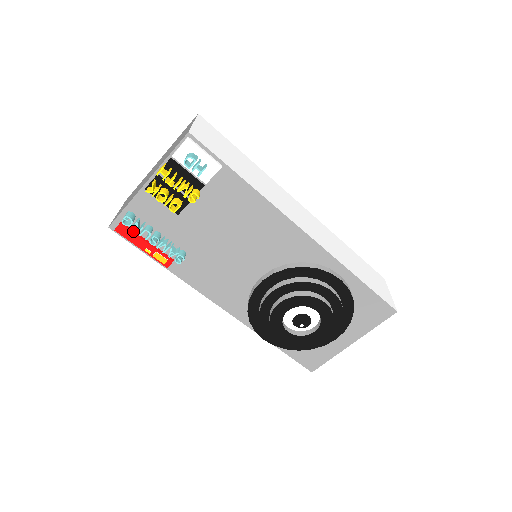
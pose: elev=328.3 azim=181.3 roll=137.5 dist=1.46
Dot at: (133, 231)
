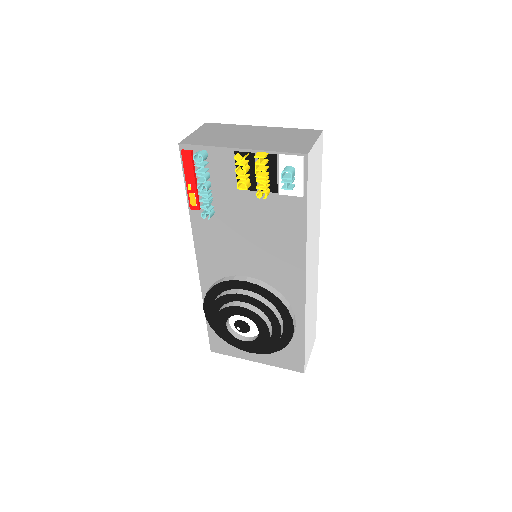
Dot at: occluded
